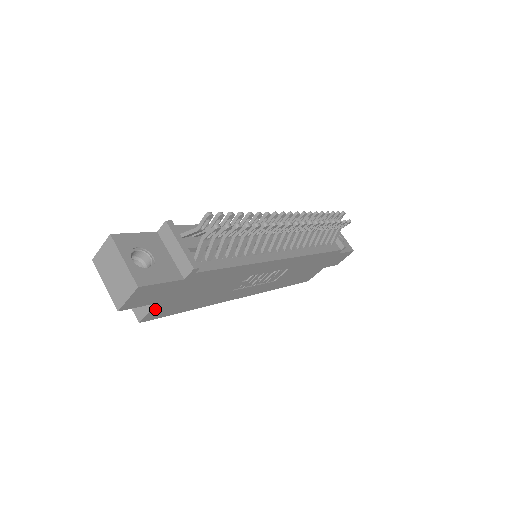
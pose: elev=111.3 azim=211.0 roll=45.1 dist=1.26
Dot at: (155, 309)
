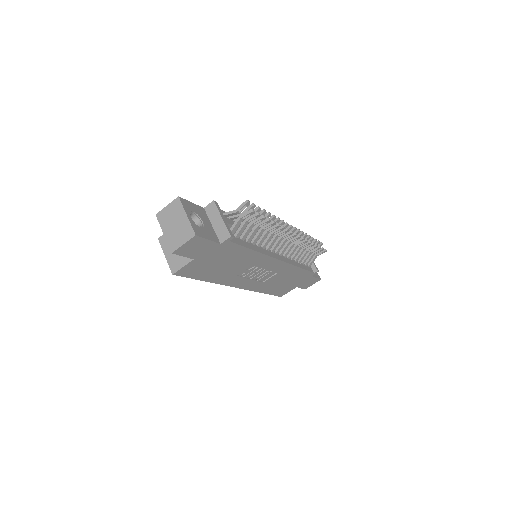
Dot at: (189, 265)
